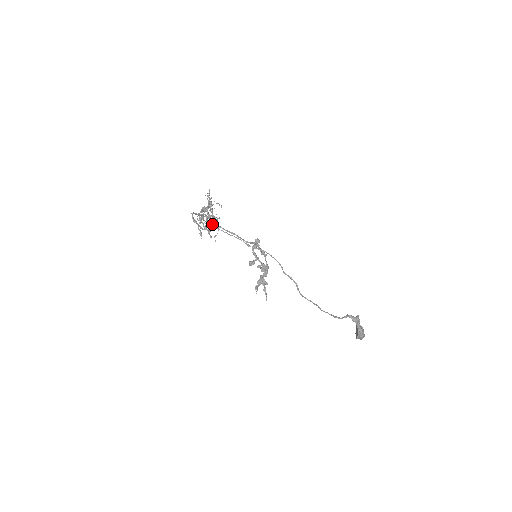
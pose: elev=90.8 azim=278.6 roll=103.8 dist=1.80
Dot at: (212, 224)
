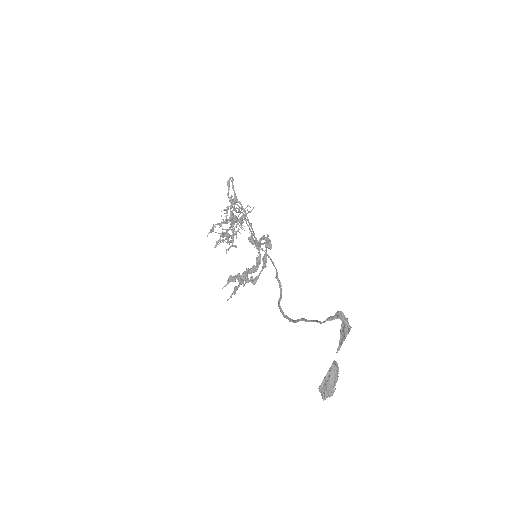
Dot at: (228, 236)
